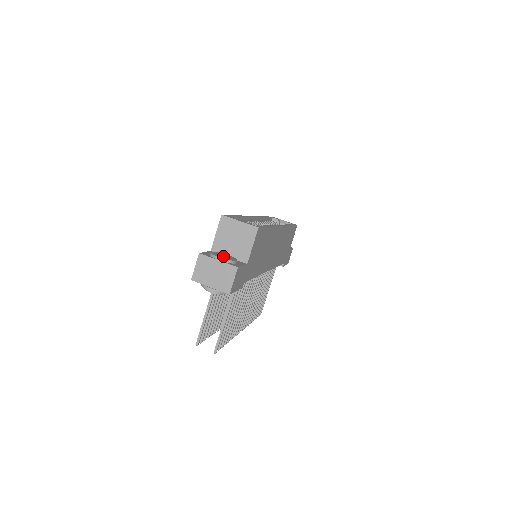
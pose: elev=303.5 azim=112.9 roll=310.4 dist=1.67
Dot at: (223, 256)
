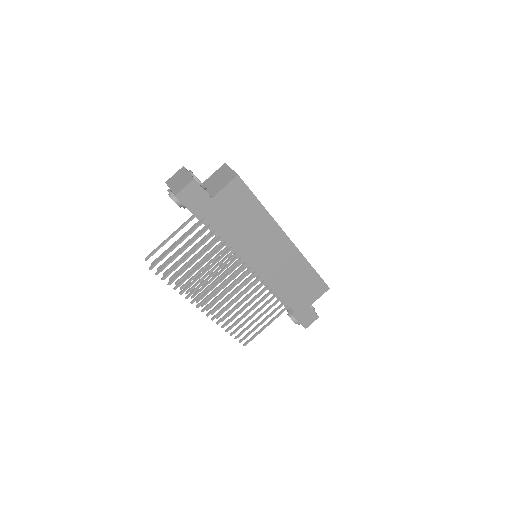
Dot at: occluded
